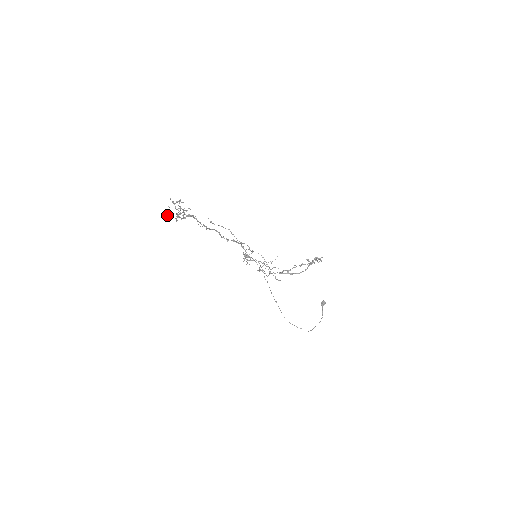
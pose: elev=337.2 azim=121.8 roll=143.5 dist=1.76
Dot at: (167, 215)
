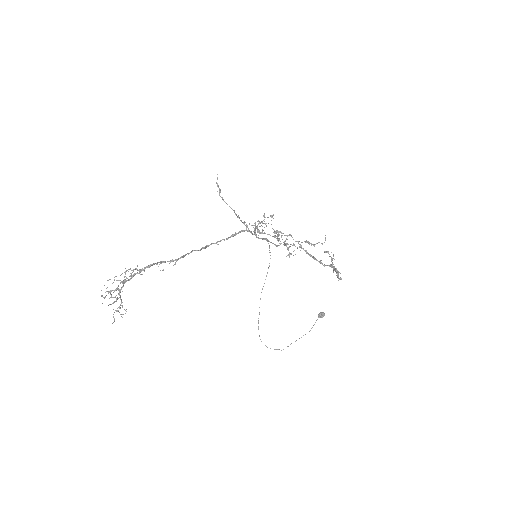
Dot at: occluded
